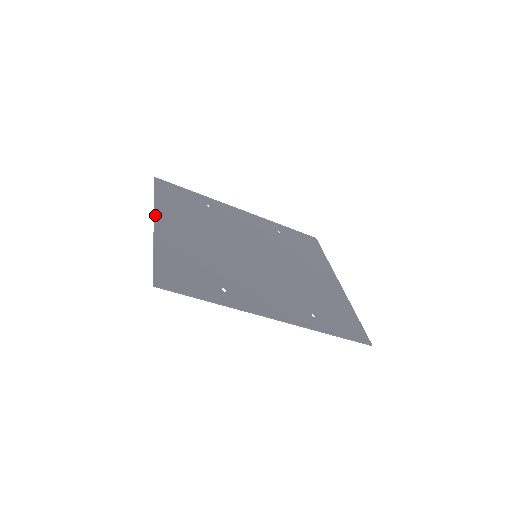
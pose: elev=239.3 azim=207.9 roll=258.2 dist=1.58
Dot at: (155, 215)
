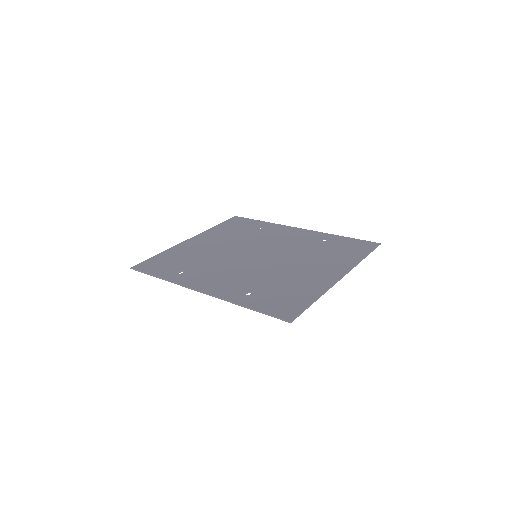
Dot at: (196, 236)
